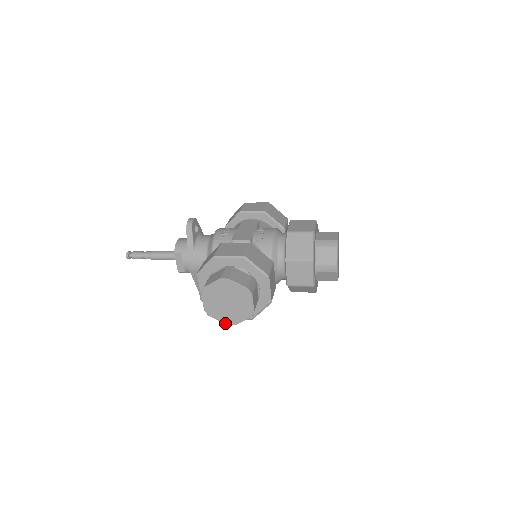
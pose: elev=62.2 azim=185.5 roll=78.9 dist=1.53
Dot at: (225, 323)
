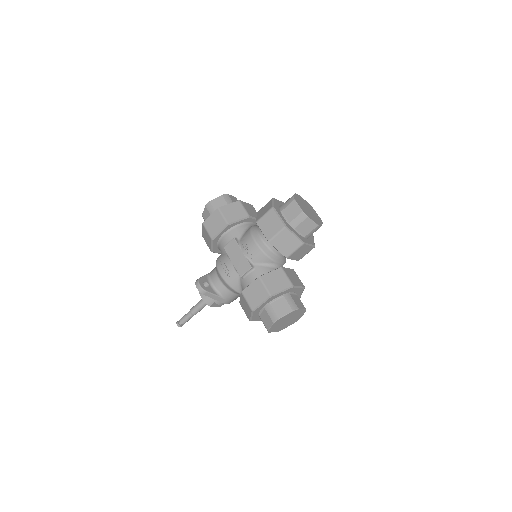
Dot at: (293, 323)
